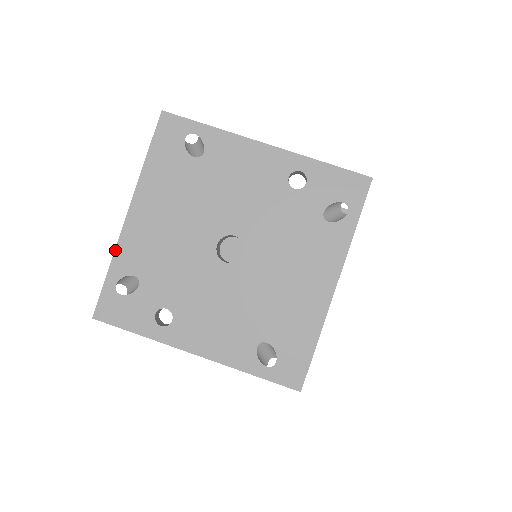
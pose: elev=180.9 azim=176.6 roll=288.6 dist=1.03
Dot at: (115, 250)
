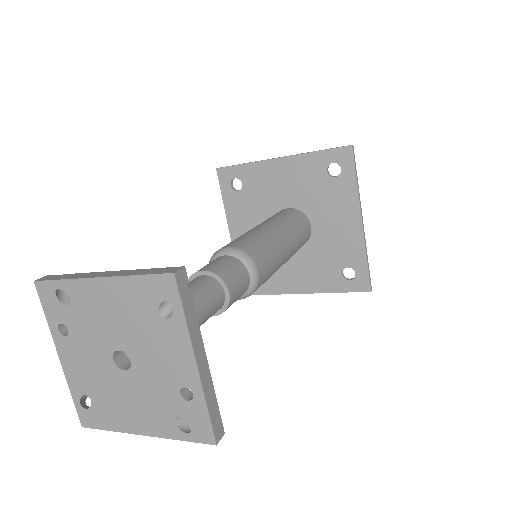
Dot at: (74, 279)
